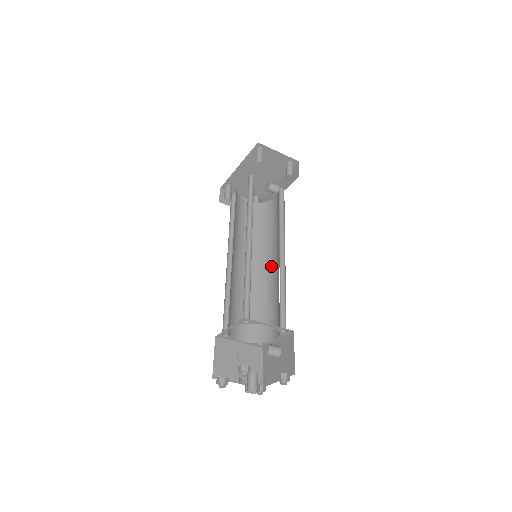
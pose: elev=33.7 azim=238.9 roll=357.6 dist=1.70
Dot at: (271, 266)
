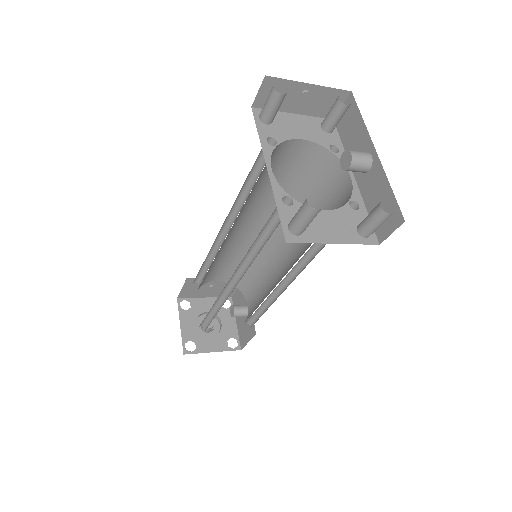
Dot at: (282, 250)
